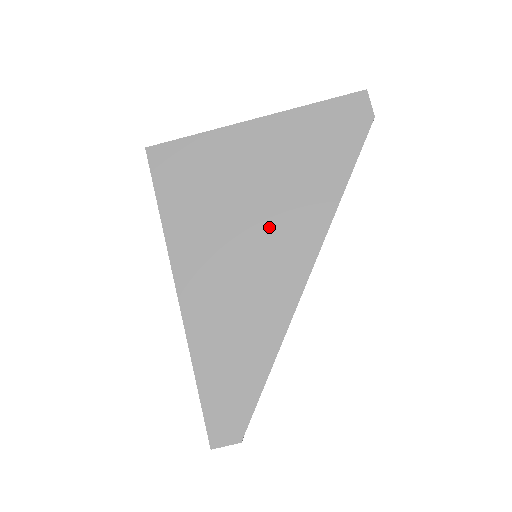
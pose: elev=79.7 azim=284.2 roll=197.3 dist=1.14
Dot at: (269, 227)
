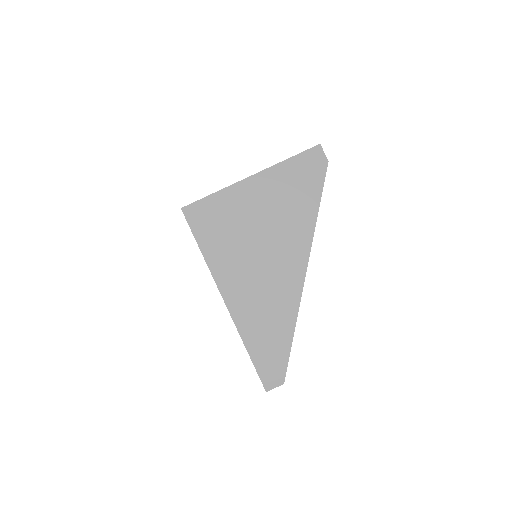
Dot at: (274, 246)
